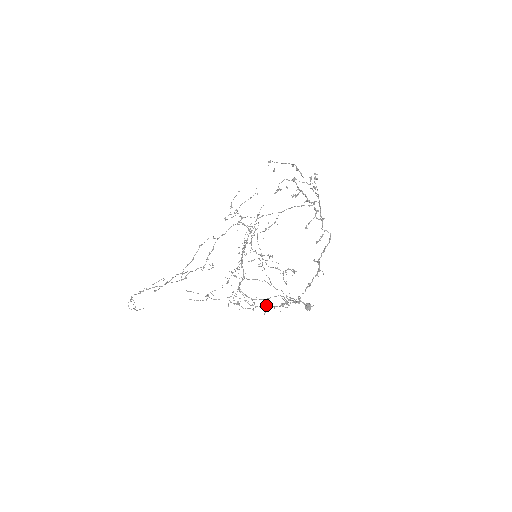
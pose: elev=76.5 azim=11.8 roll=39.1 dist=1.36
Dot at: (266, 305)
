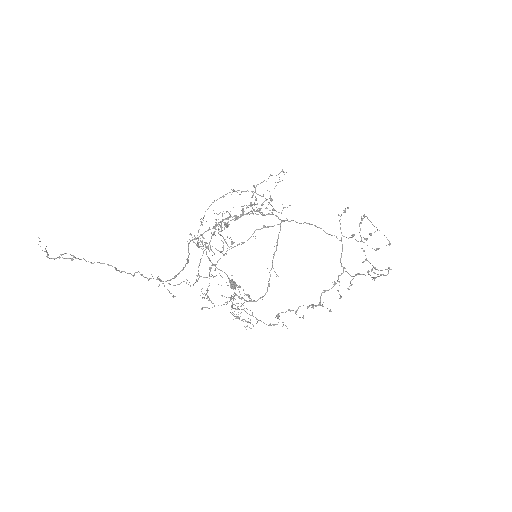
Dot at: occluded
